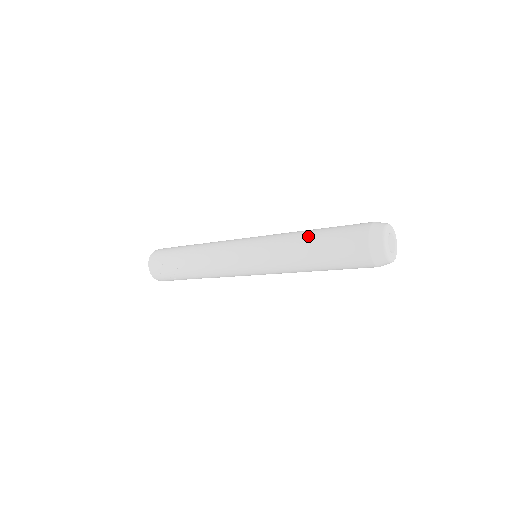
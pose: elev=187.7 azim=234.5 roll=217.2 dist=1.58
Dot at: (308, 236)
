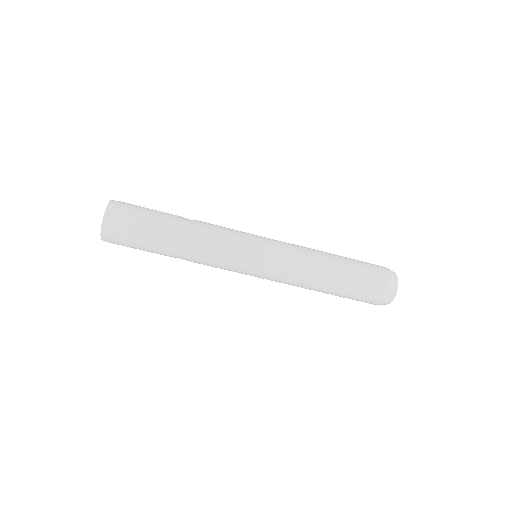
Dot at: occluded
